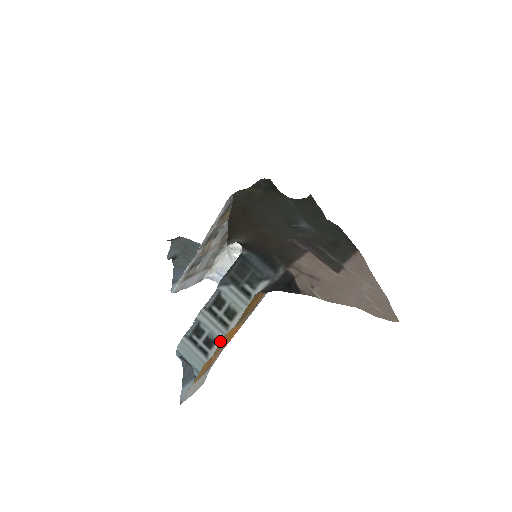
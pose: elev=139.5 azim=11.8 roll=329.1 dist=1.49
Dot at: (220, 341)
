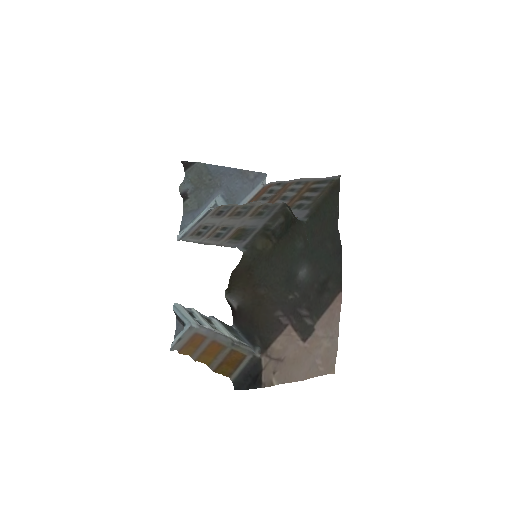
Dot at: (206, 327)
